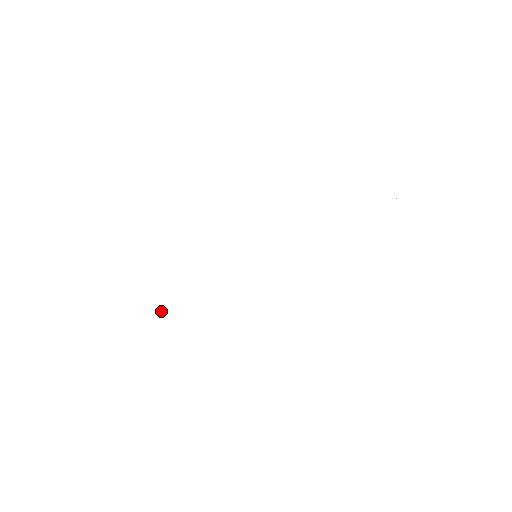
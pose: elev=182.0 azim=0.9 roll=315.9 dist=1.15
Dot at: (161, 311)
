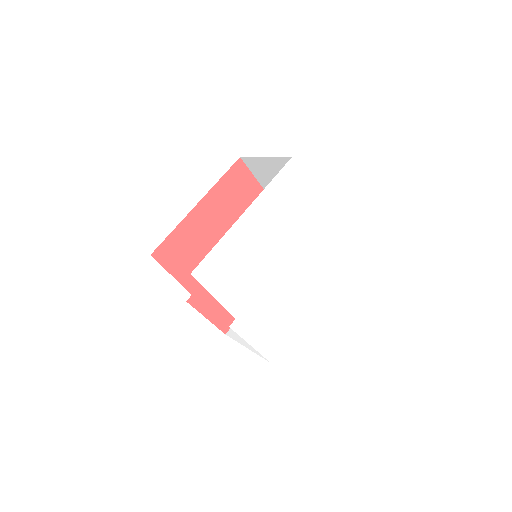
Dot at: (221, 280)
